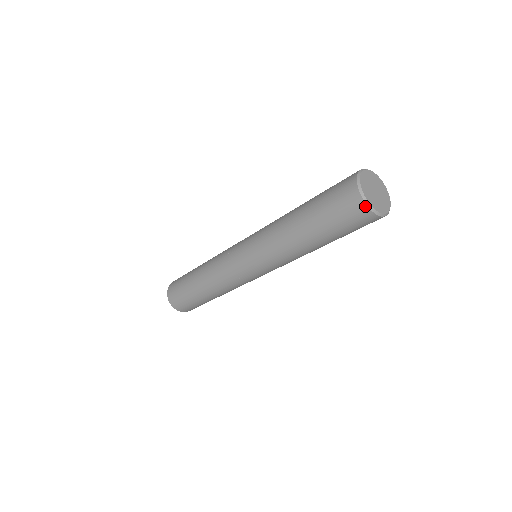
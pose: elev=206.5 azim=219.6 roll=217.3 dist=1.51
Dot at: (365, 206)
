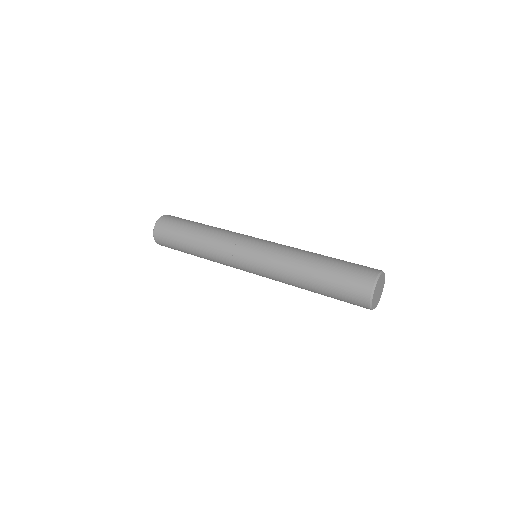
Dot at: (369, 300)
